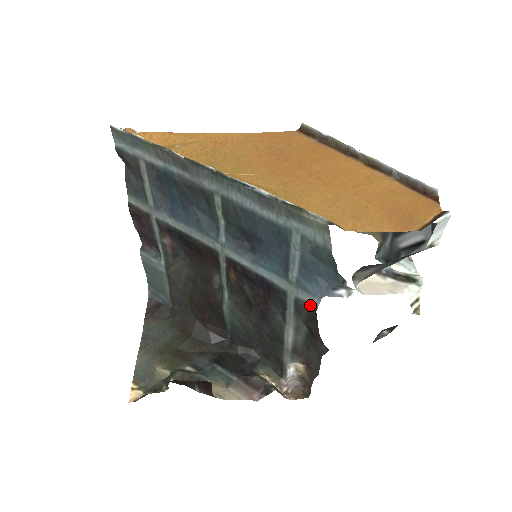
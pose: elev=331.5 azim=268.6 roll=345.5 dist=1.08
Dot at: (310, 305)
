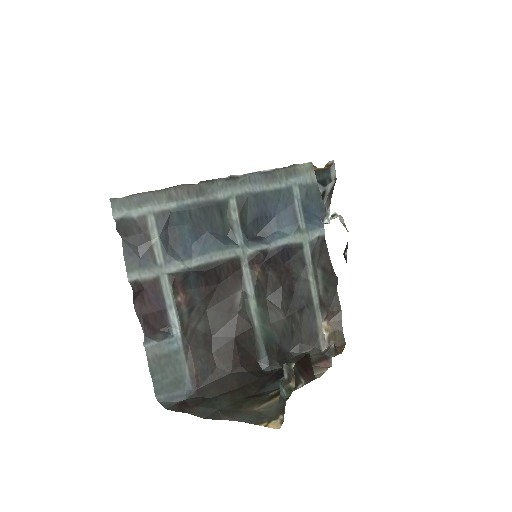
Dot at: (320, 238)
